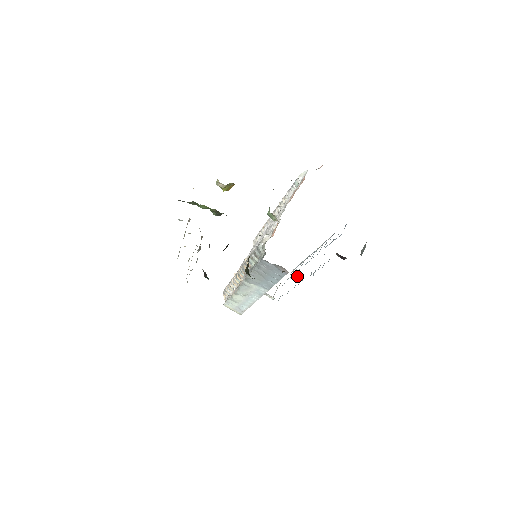
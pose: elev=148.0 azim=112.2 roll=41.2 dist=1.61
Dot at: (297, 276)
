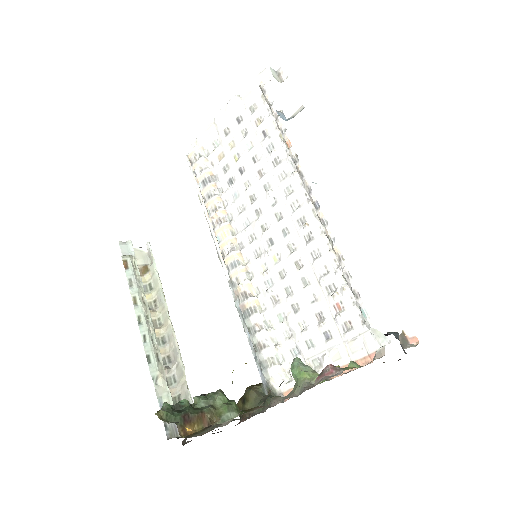
Dot at: occluded
